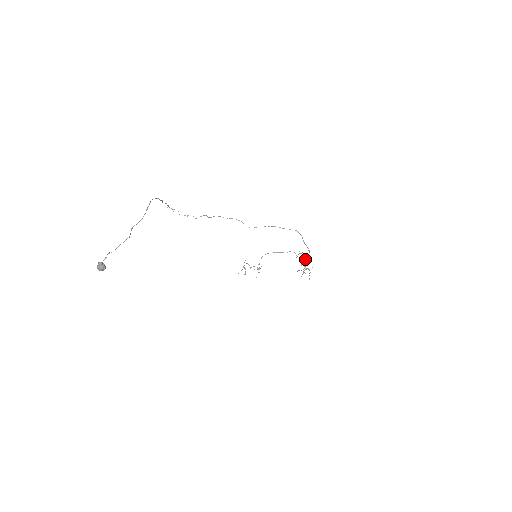
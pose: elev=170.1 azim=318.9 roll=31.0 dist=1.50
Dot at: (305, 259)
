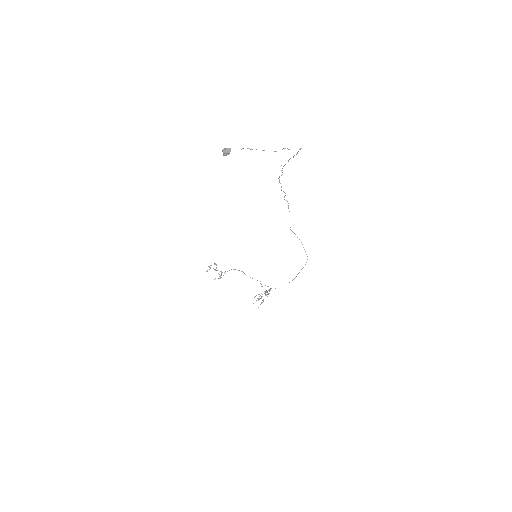
Dot at: occluded
